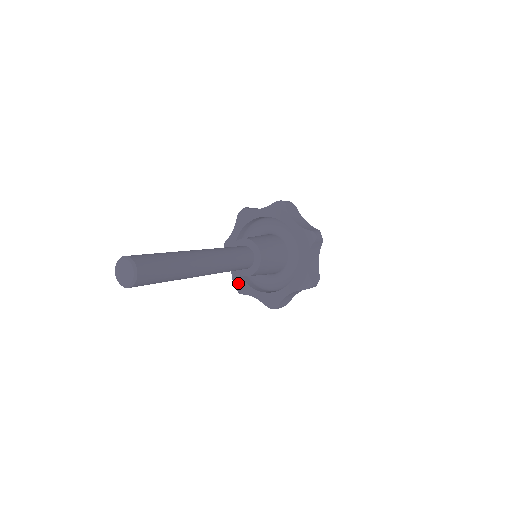
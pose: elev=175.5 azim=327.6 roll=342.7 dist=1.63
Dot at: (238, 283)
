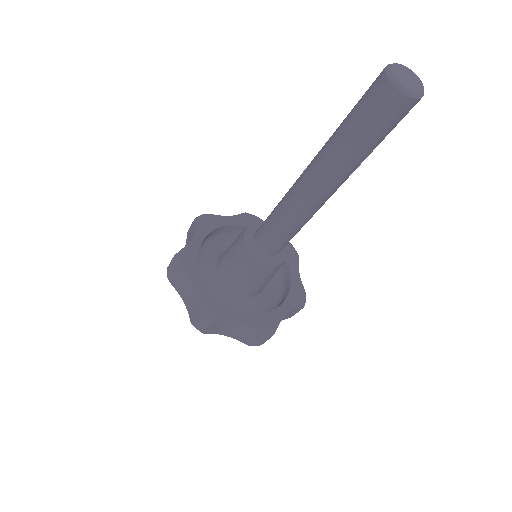
Dot at: (188, 256)
